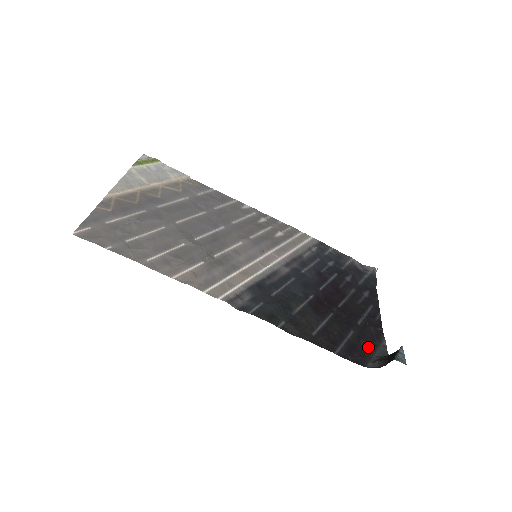
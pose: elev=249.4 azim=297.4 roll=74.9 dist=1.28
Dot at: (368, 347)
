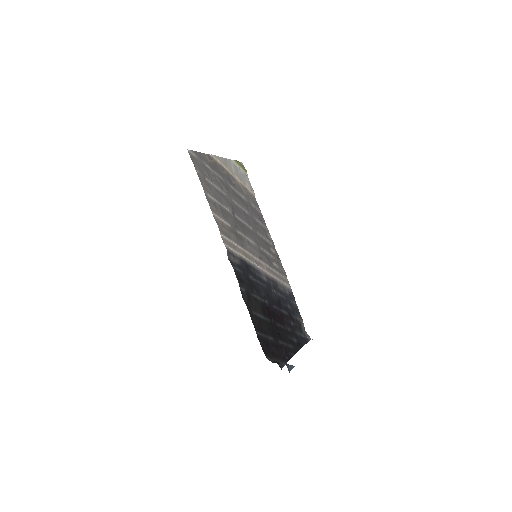
Dot at: (274, 354)
